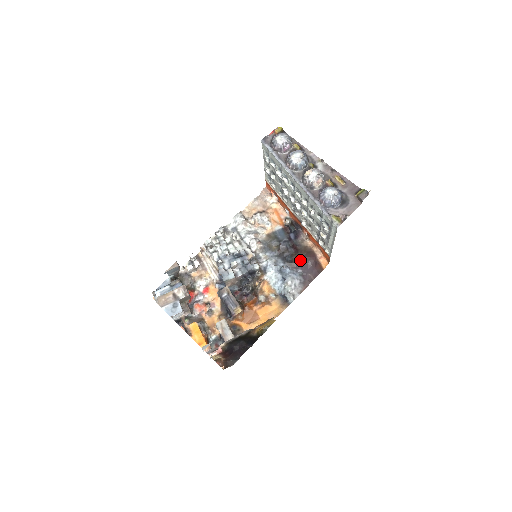
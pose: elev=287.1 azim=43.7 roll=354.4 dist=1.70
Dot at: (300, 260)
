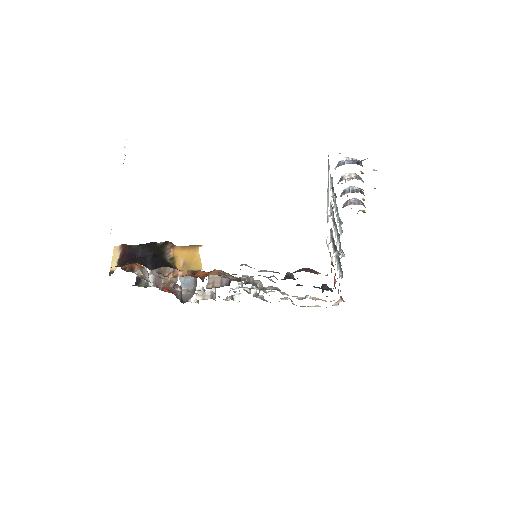
Dot at: occluded
